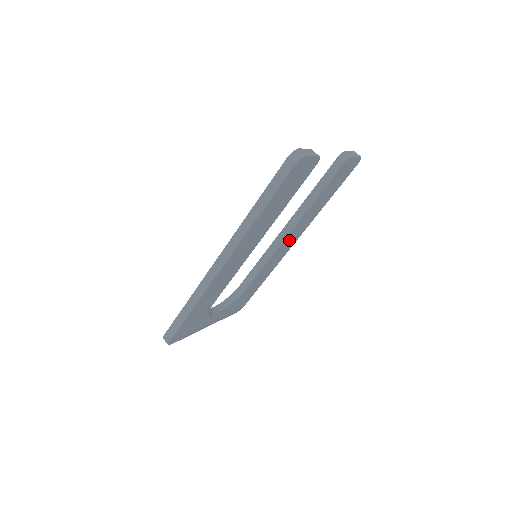
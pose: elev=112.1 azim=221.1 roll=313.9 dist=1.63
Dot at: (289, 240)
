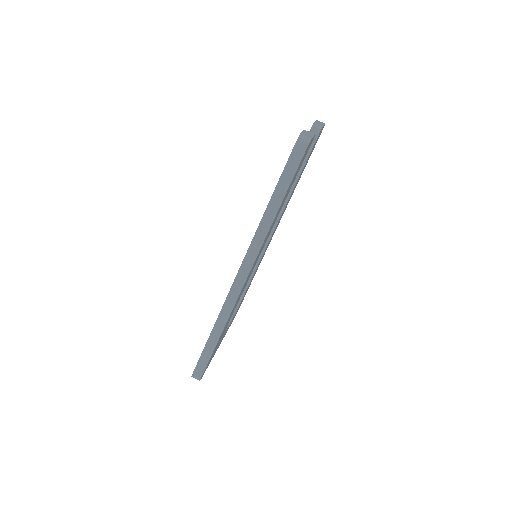
Dot at: occluded
